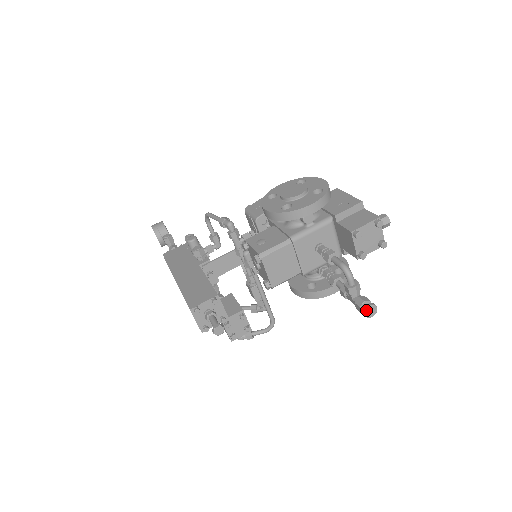
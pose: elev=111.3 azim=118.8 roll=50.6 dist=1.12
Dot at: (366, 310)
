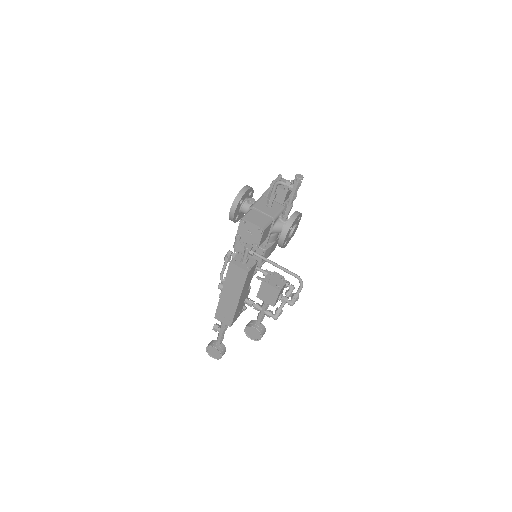
Dot at: (296, 176)
